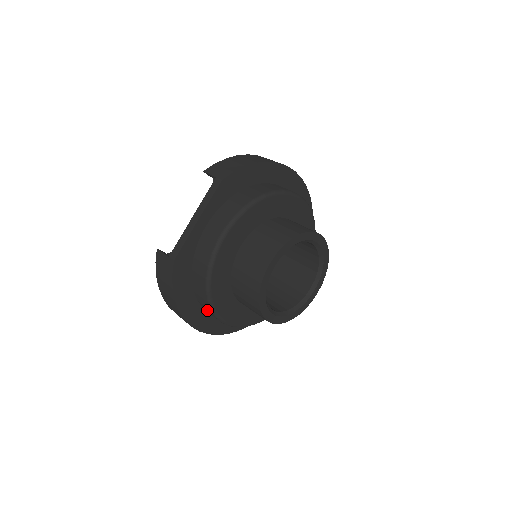
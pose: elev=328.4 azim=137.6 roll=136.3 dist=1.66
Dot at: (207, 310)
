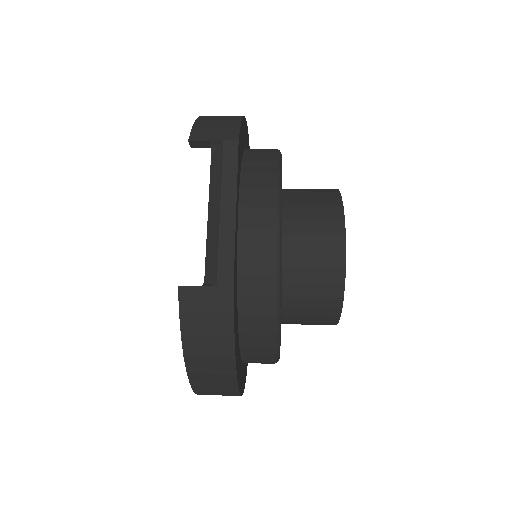
Dot at: (256, 353)
